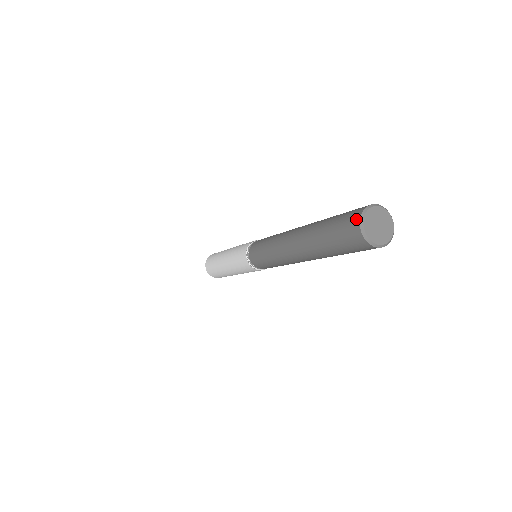
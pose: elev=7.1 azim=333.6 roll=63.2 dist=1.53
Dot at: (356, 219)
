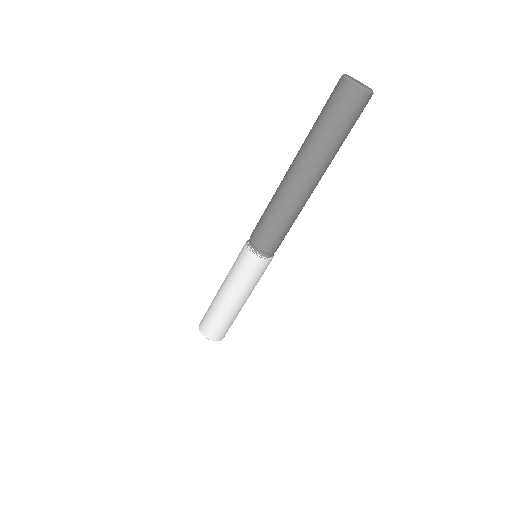
Dot at: (339, 79)
